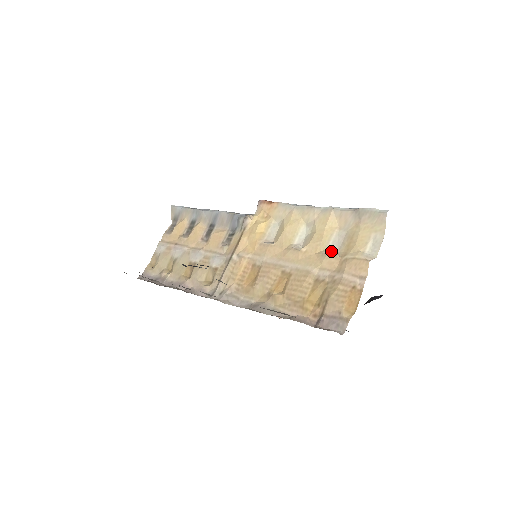
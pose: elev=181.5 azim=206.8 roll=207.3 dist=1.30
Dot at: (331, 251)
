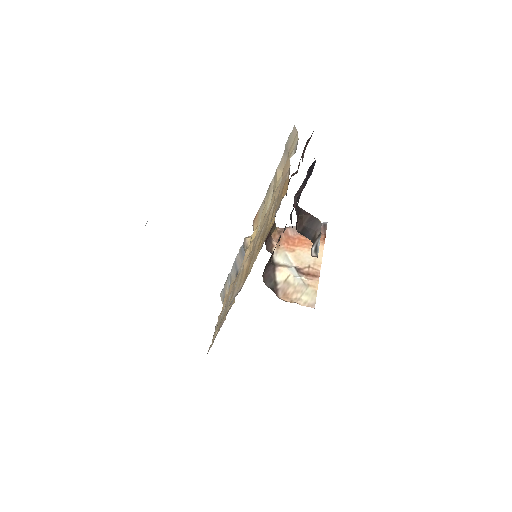
Dot at: occluded
